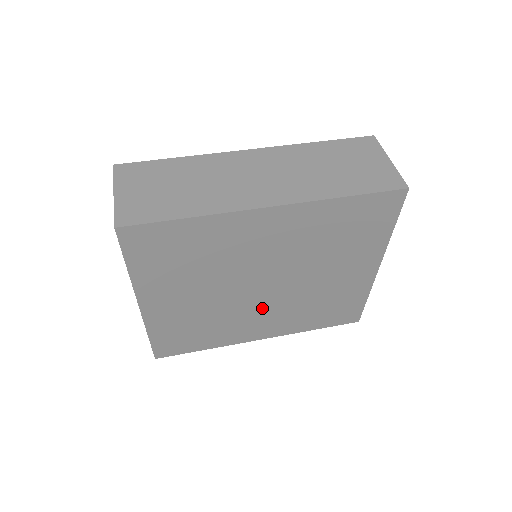
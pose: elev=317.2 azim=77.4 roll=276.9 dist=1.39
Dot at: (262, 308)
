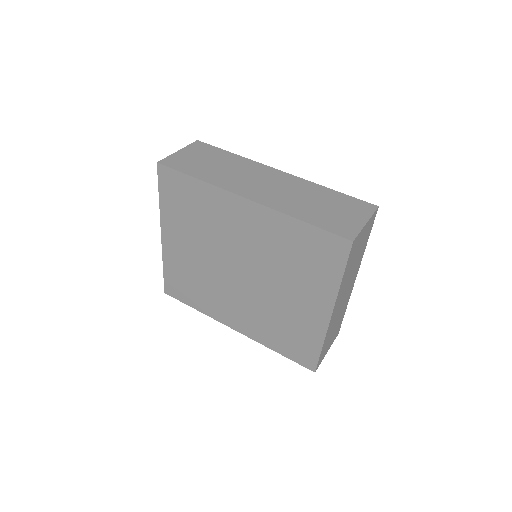
Dot at: (237, 295)
